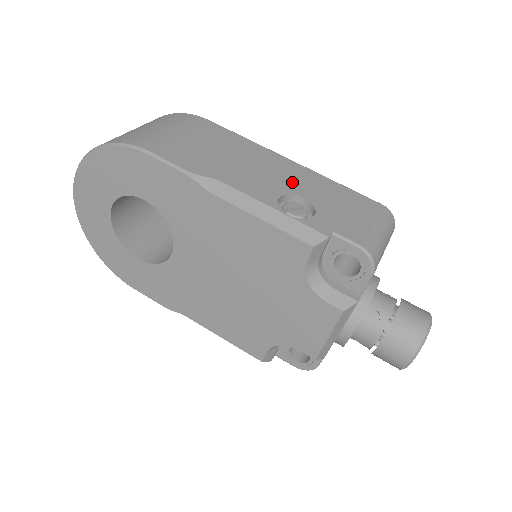
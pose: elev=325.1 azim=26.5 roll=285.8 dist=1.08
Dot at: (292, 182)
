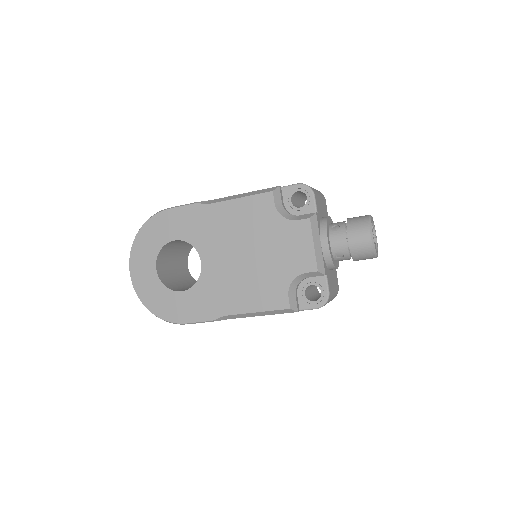
Dot at: occluded
